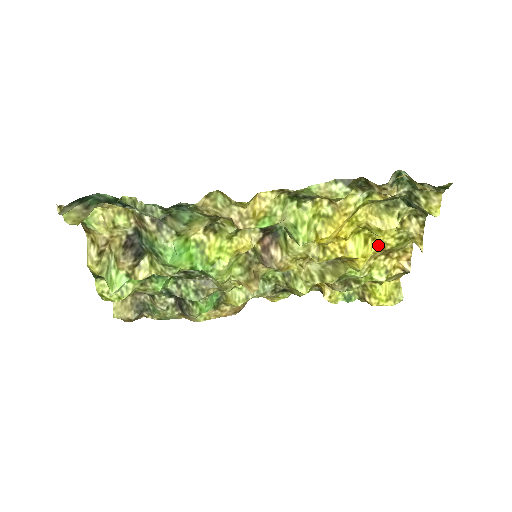
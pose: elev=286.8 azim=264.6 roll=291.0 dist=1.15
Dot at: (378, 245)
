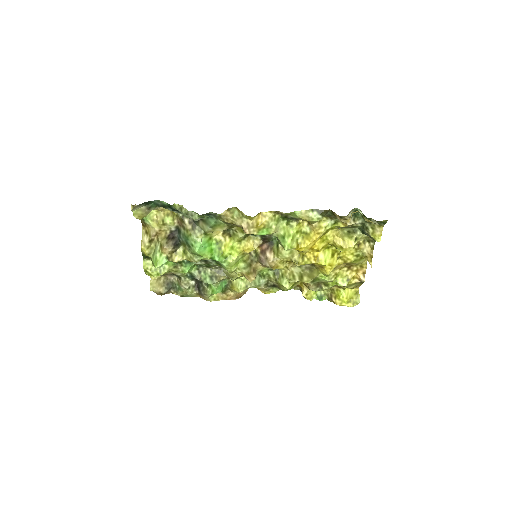
Dot at: (342, 259)
